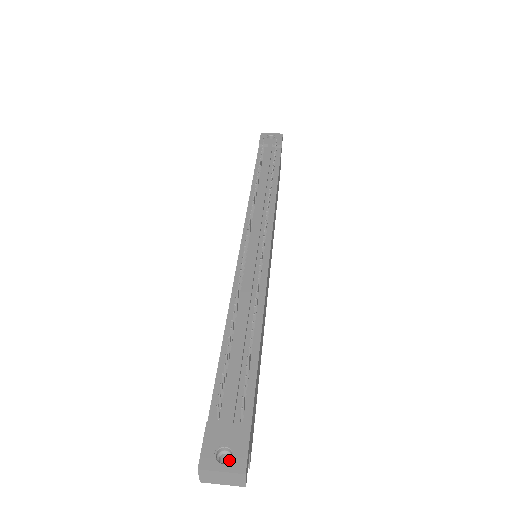
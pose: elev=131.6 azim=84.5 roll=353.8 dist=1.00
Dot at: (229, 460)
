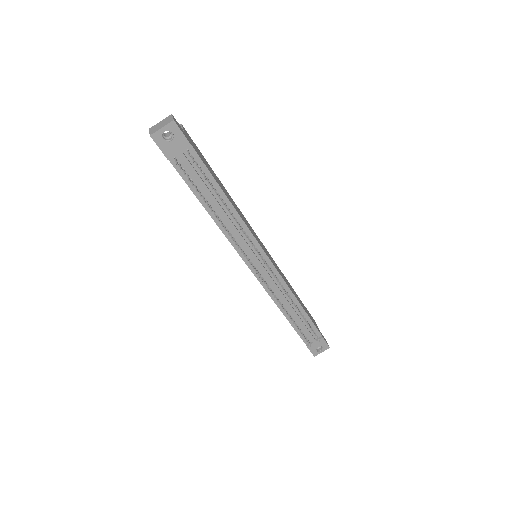
Dot at: occluded
